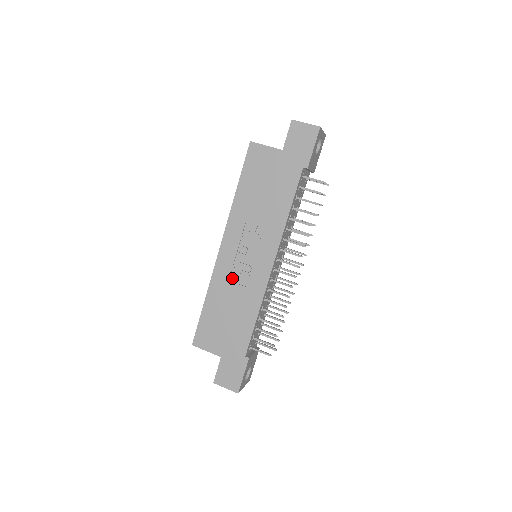
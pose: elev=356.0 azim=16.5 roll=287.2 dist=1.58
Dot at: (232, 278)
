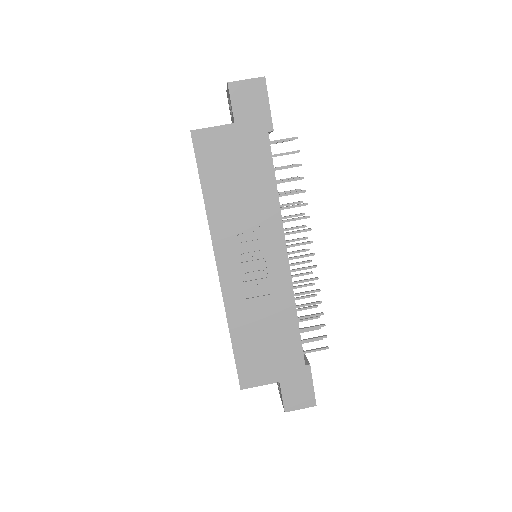
Dot at: (248, 294)
